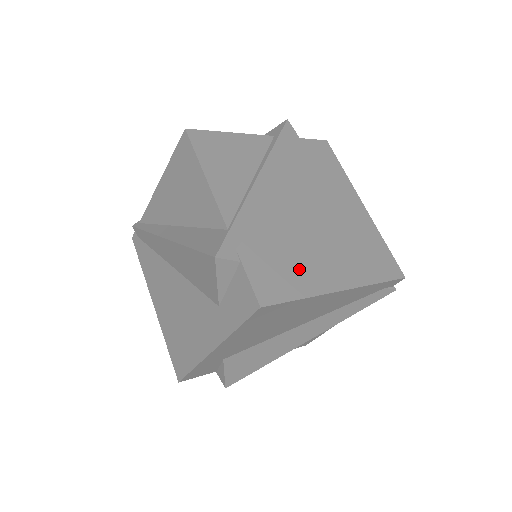
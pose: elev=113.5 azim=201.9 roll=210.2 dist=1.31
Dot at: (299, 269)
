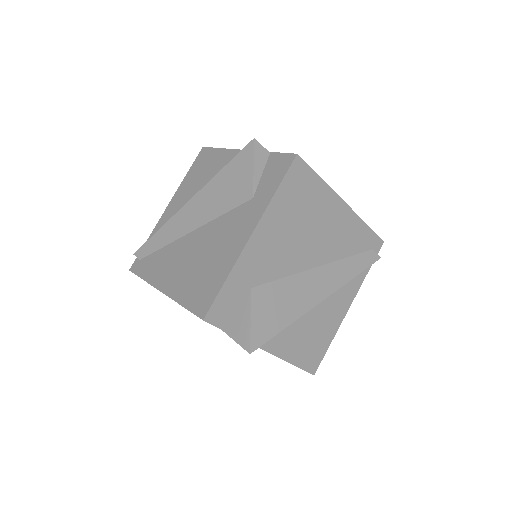
Dot at: occluded
